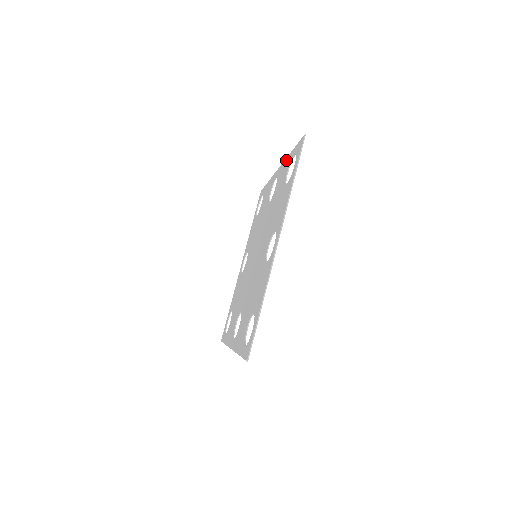
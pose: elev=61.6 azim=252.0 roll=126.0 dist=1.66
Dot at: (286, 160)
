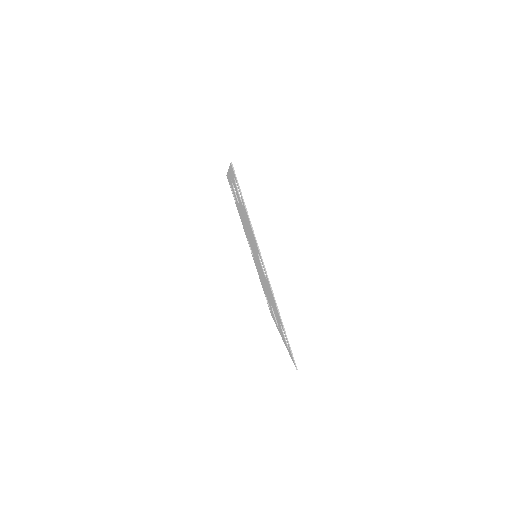
Dot at: (230, 171)
